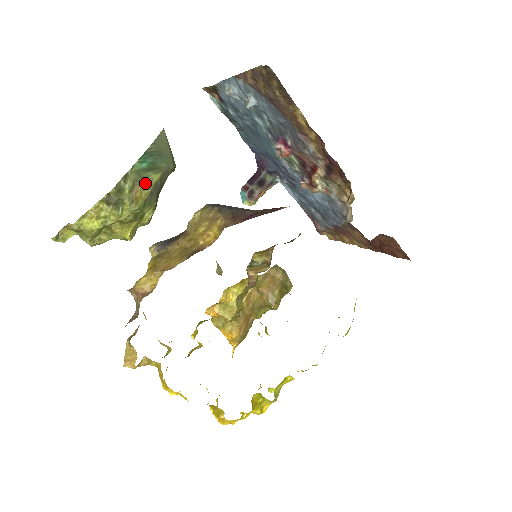
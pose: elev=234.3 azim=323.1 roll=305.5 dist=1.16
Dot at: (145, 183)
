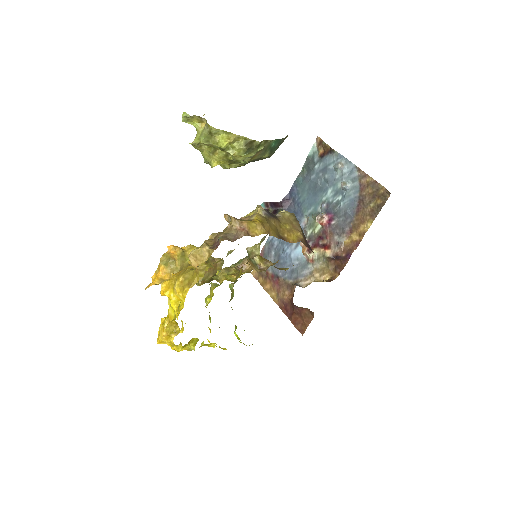
Dot at: (262, 153)
